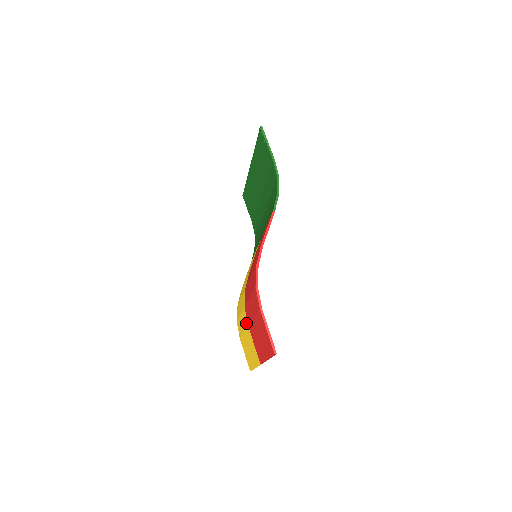
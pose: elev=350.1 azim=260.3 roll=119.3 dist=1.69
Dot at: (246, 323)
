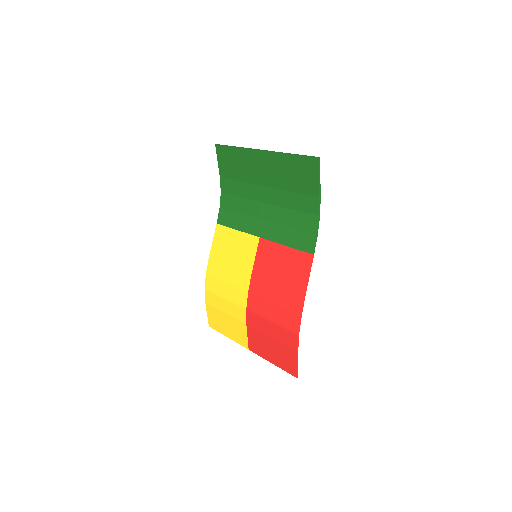
Dot at: (242, 319)
